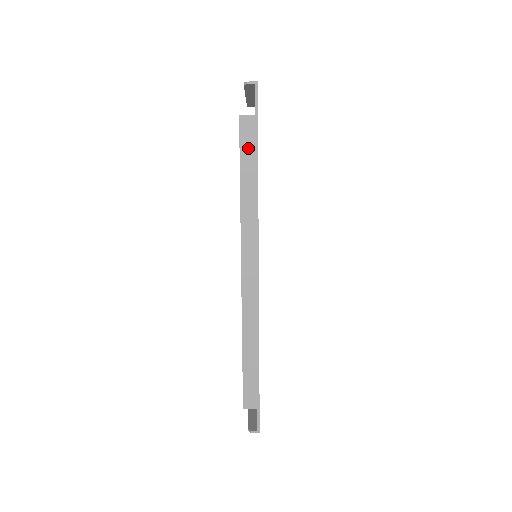
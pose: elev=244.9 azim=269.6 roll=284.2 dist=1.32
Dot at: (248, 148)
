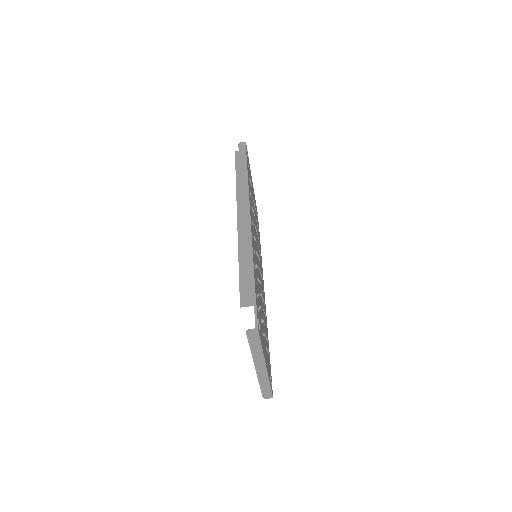
Dot at: (241, 162)
